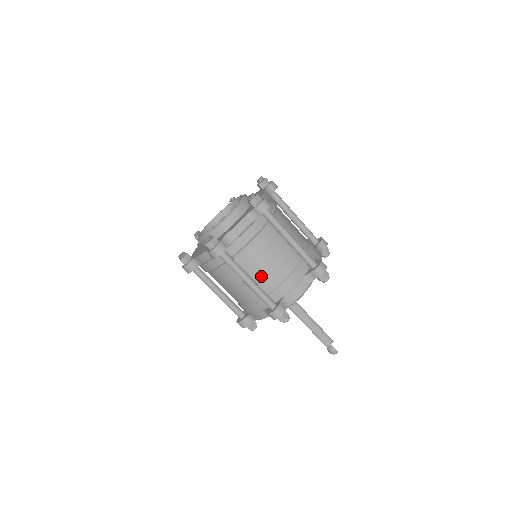
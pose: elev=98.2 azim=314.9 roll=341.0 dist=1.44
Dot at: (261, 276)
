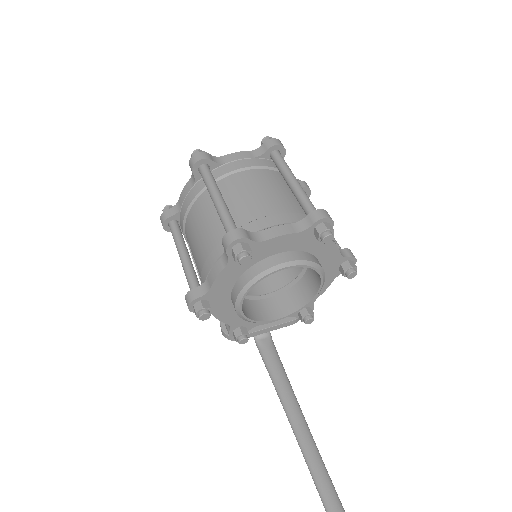
Dot at: (238, 206)
